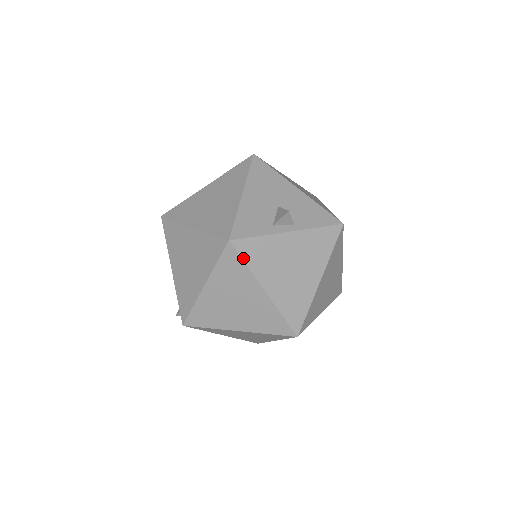
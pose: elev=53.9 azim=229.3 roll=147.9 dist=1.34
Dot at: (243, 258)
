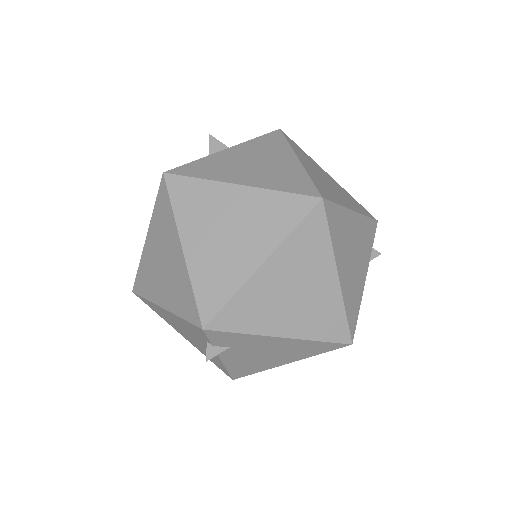
Dot at: (190, 176)
